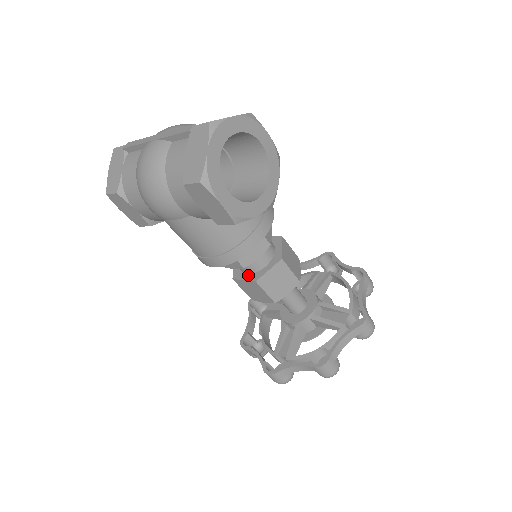
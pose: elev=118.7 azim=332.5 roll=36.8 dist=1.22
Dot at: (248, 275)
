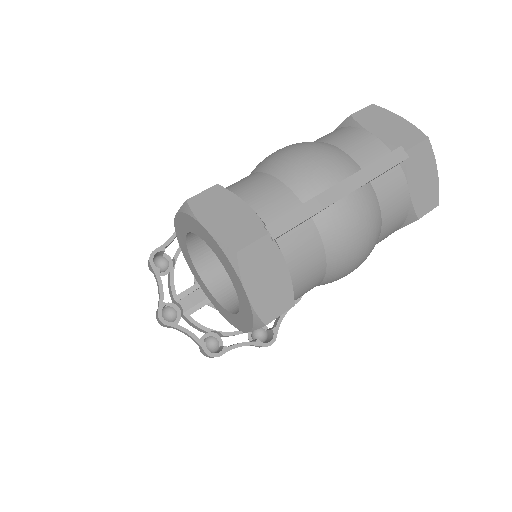
Dot at: occluded
